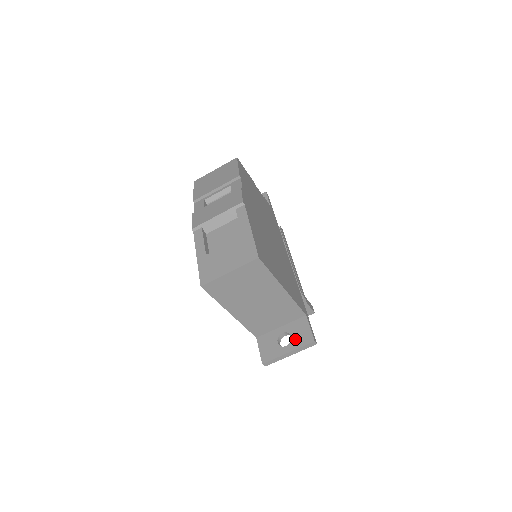
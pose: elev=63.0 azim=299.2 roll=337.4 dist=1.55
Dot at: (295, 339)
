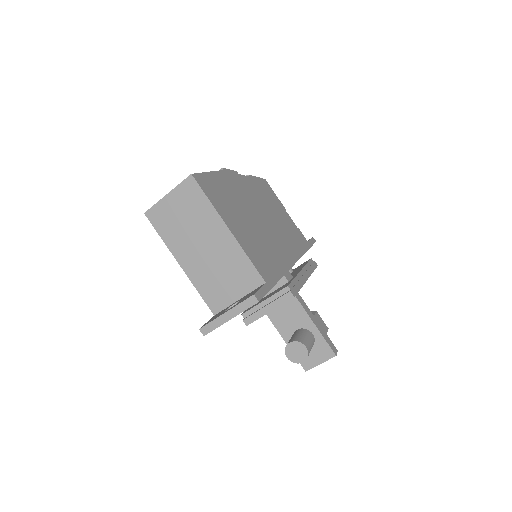
Dot at: (240, 301)
